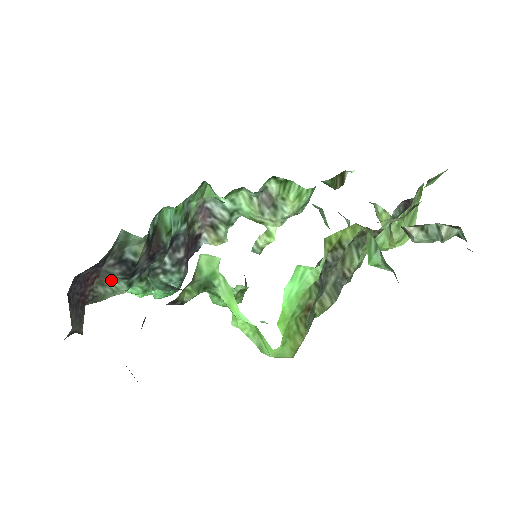
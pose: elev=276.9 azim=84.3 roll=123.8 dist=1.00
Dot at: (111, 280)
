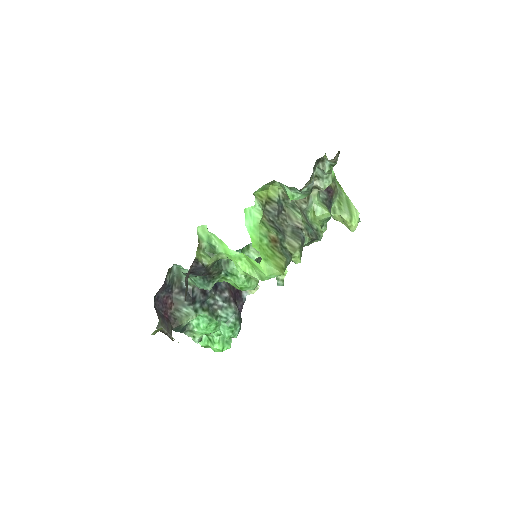
Dot at: (182, 307)
